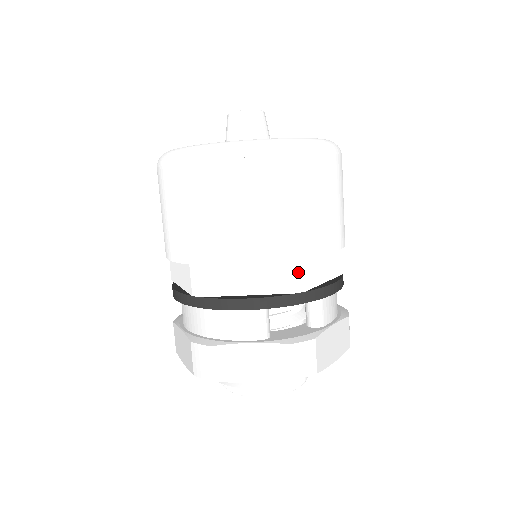
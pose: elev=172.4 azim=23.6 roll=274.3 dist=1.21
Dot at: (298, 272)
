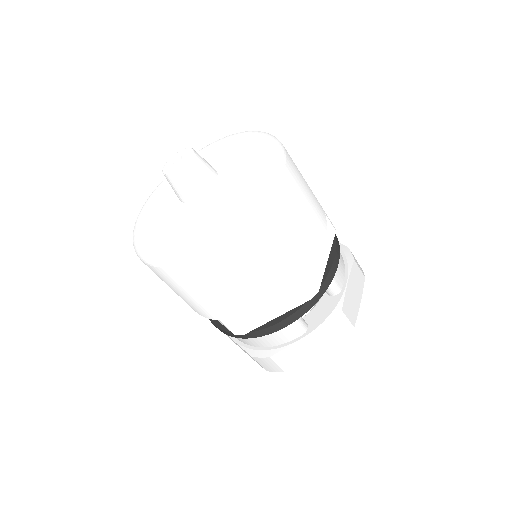
Dot at: (307, 285)
